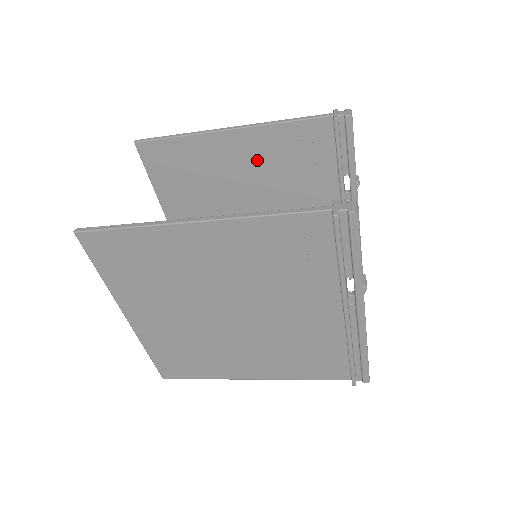
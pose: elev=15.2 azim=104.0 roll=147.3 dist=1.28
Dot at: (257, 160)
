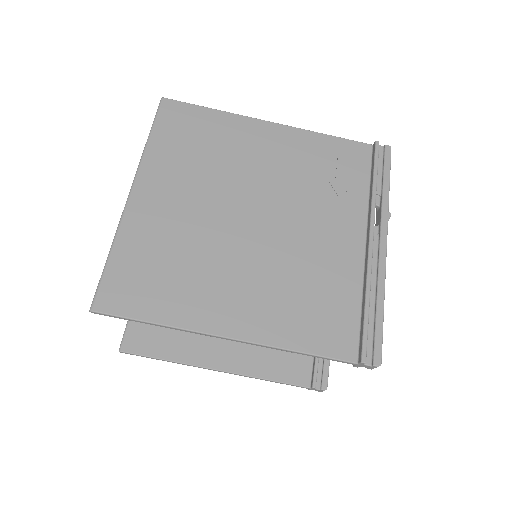
Dot at: occluded
